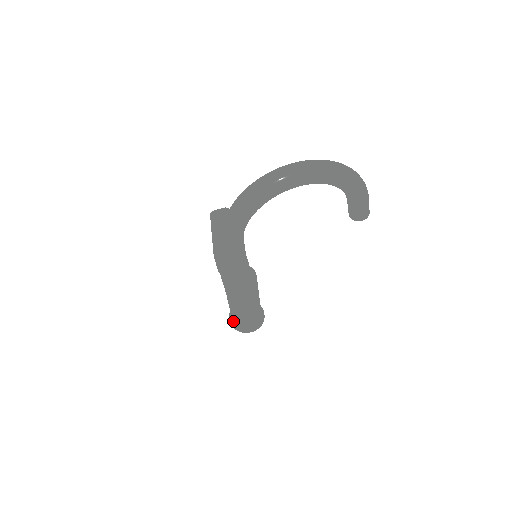
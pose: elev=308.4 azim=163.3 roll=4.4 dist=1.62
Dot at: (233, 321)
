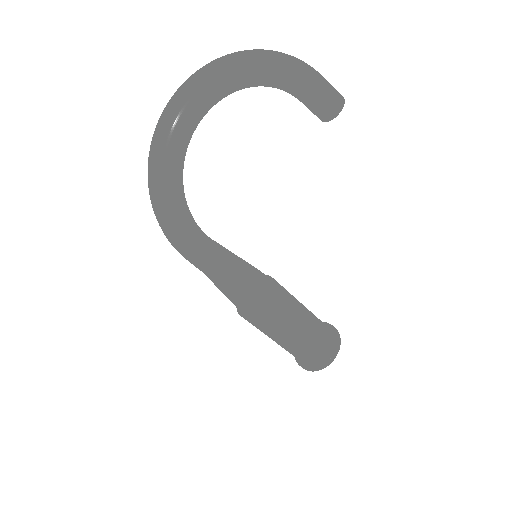
Dot at: (302, 362)
